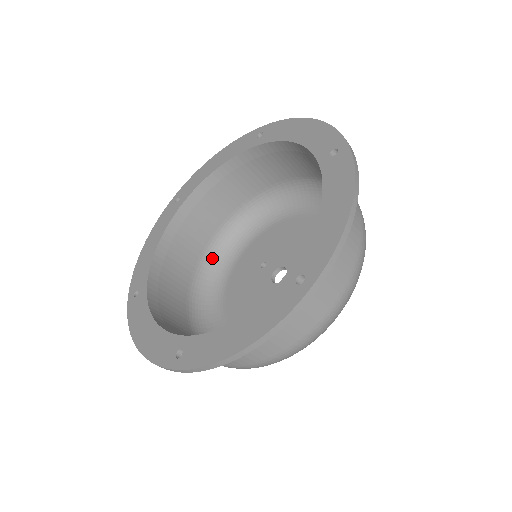
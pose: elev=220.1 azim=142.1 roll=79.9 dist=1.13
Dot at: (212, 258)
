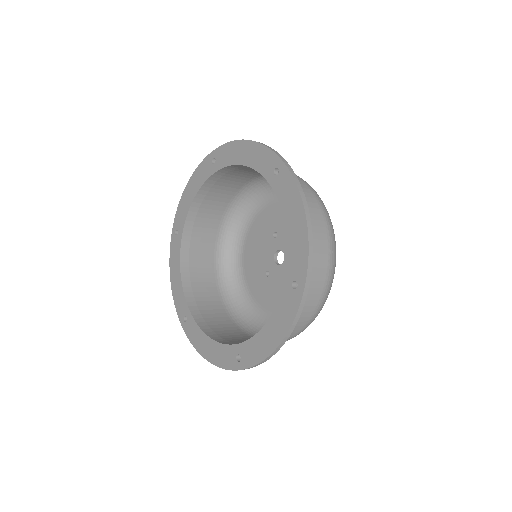
Dot at: (245, 195)
